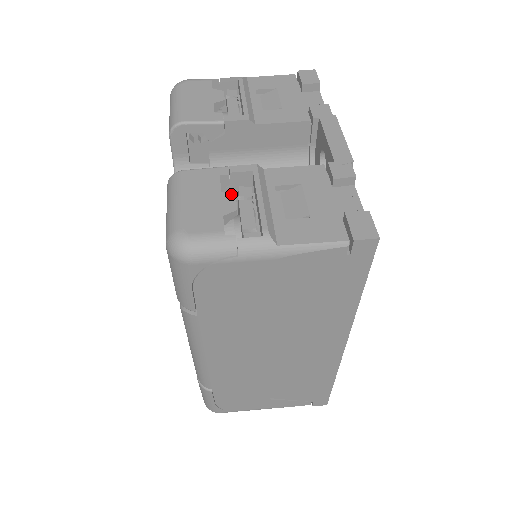
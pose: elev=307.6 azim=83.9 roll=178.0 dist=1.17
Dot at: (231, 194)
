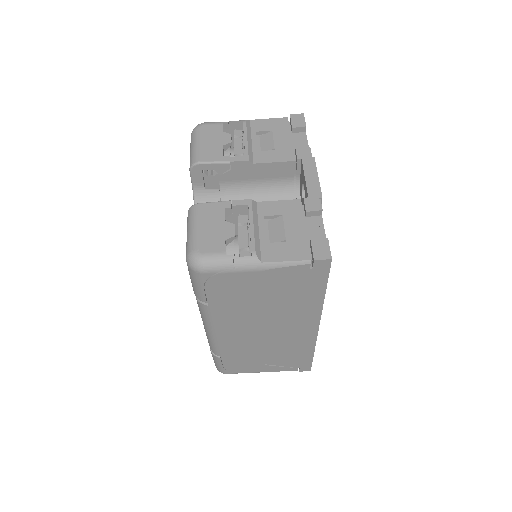
Dot at: (232, 223)
